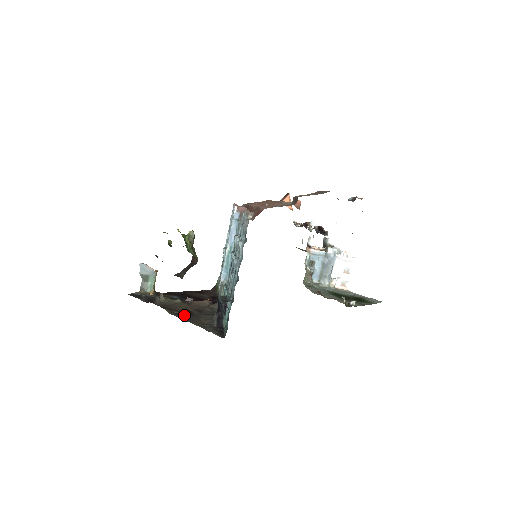
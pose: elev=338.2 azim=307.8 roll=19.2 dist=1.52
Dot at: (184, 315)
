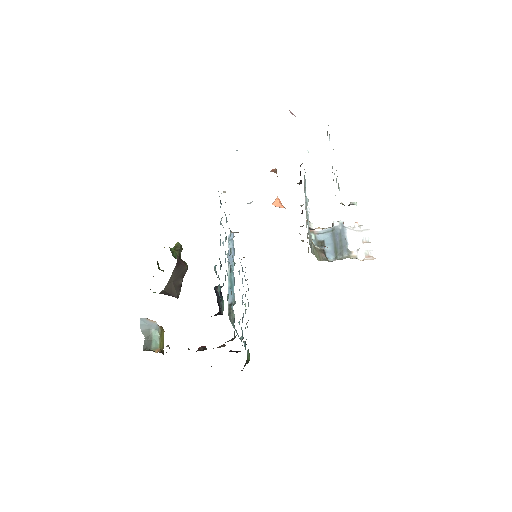
Dot at: occluded
